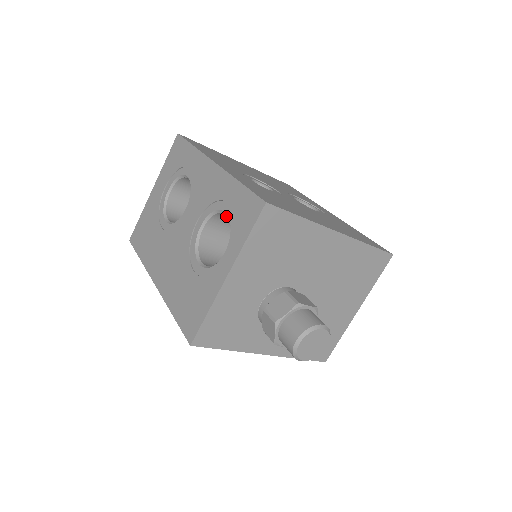
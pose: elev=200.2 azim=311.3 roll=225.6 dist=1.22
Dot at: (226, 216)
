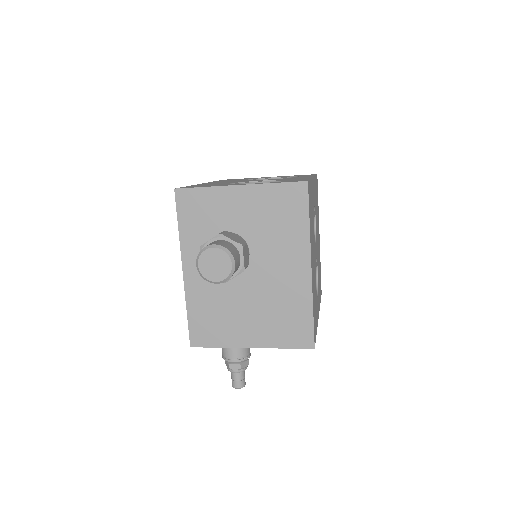
Dot at: occluded
